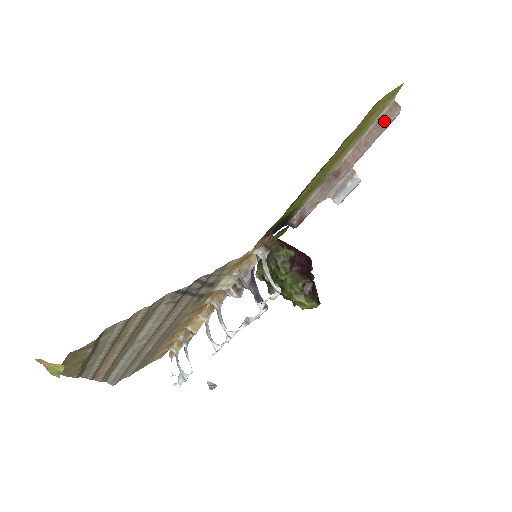
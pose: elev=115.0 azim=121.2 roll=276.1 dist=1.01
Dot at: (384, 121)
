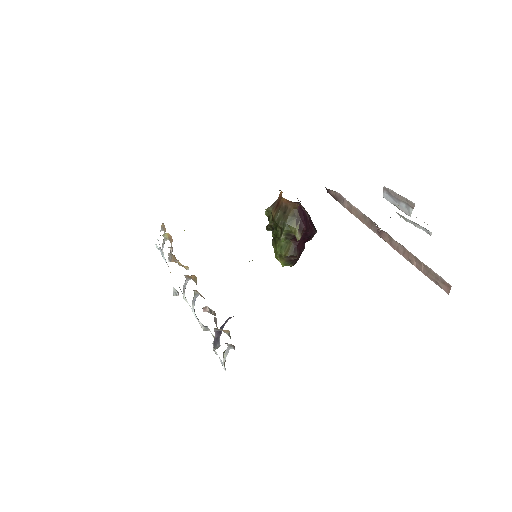
Dot at: (433, 277)
